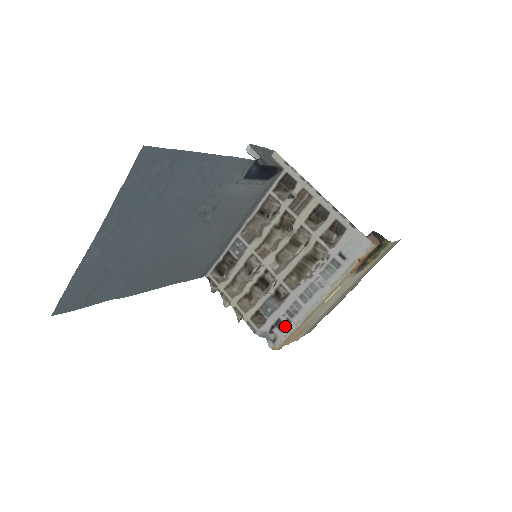
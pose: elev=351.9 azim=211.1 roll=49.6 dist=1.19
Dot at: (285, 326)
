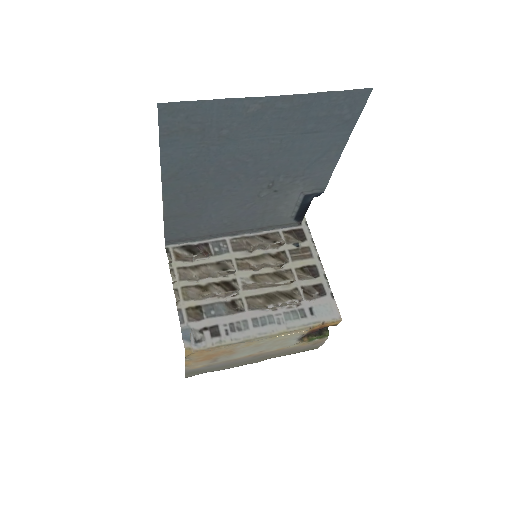
Dot at: (220, 335)
